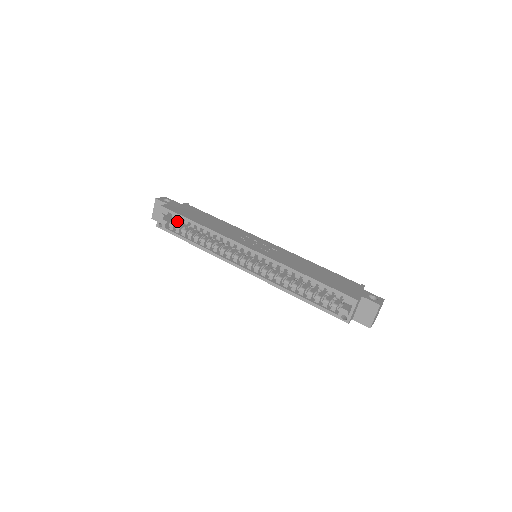
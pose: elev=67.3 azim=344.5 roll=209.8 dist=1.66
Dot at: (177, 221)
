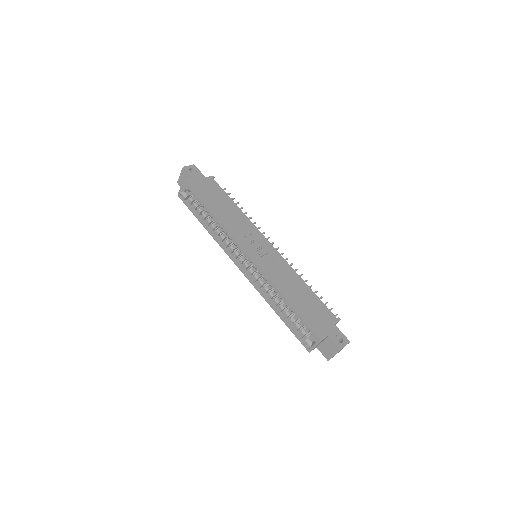
Dot at: occluded
